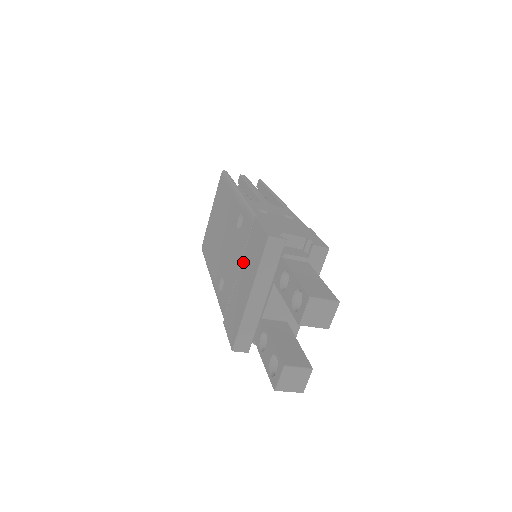
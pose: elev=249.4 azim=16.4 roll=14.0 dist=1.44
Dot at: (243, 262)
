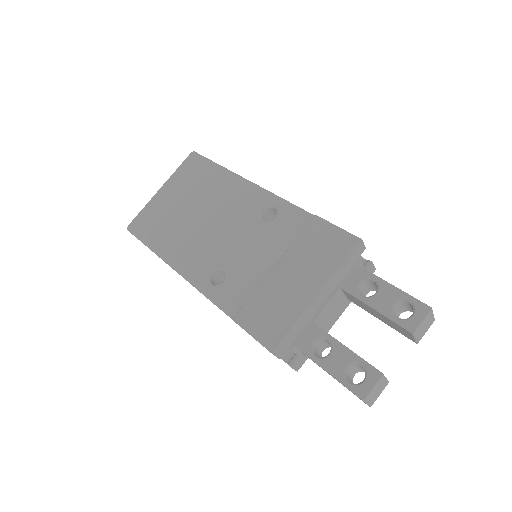
Dot at: (290, 257)
